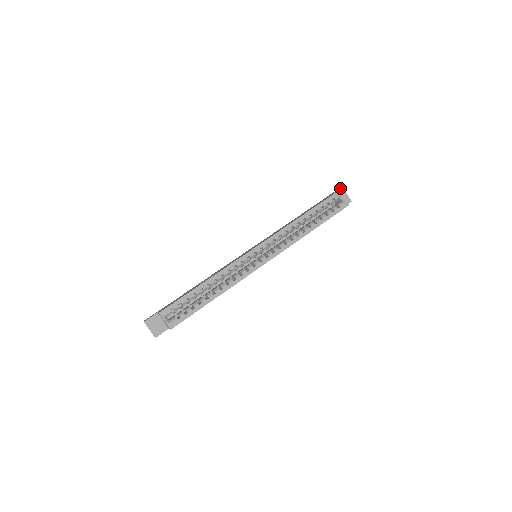
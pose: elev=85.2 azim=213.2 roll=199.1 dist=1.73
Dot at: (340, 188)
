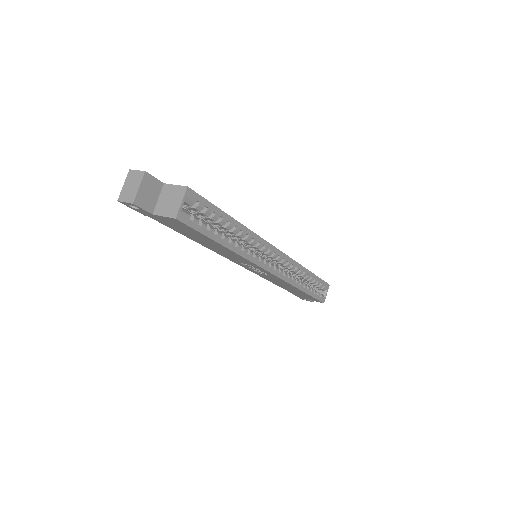
Dot at: occluded
